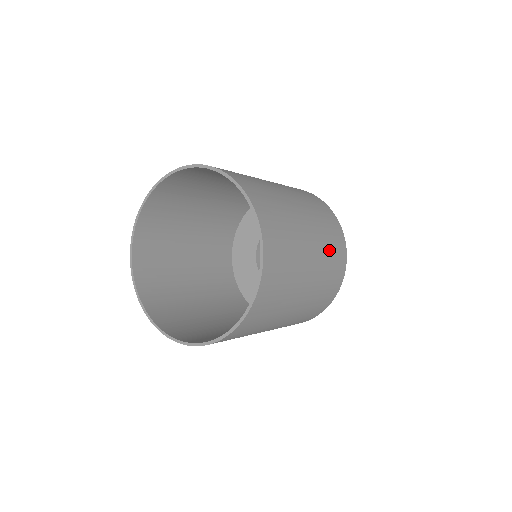
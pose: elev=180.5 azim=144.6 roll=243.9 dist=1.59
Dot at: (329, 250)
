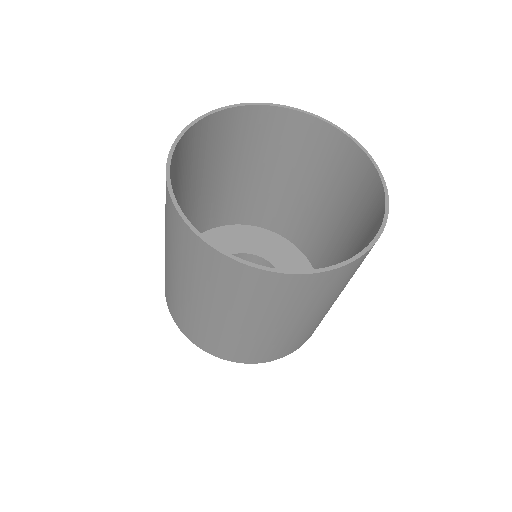
Dot at: (314, 228)
